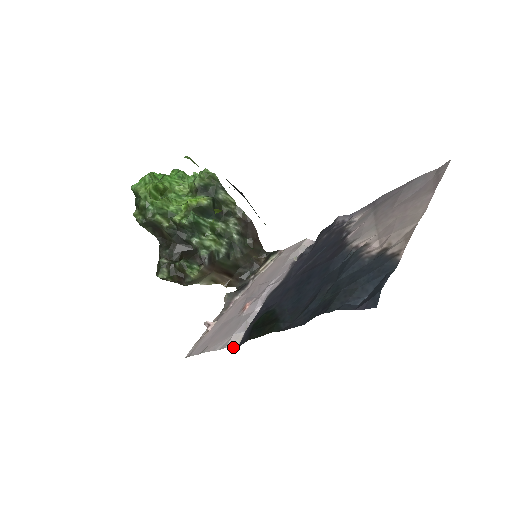
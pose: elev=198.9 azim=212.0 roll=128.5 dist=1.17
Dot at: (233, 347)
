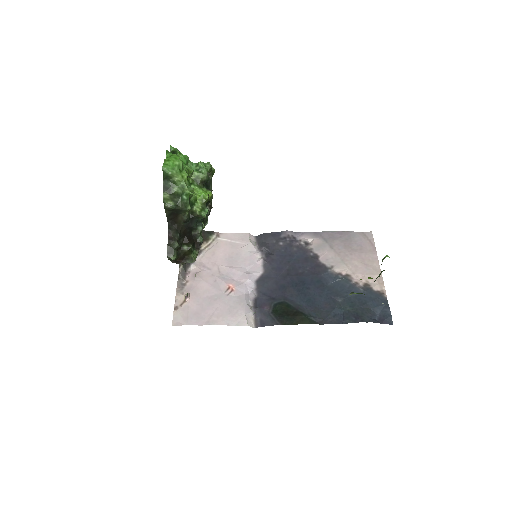
Dot at: (251, 325)
